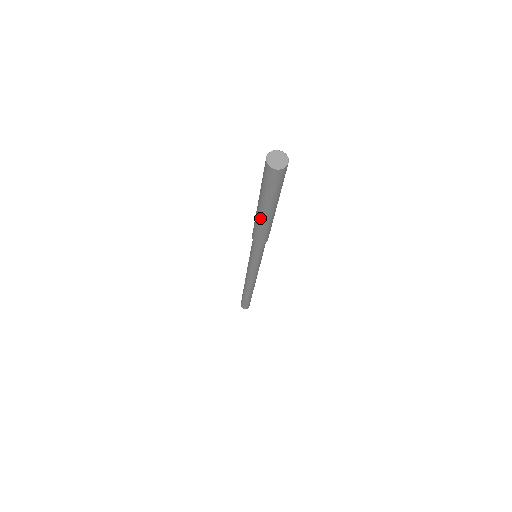
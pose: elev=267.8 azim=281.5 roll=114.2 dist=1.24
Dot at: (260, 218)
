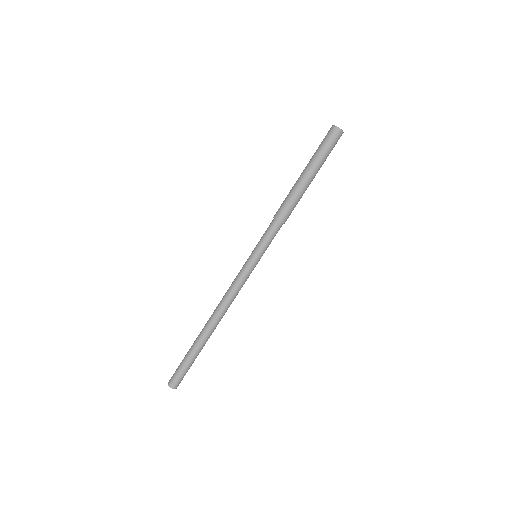
Dot at: (298, 182)
